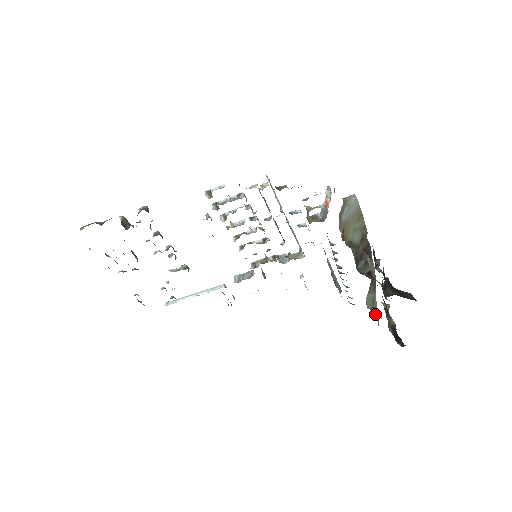
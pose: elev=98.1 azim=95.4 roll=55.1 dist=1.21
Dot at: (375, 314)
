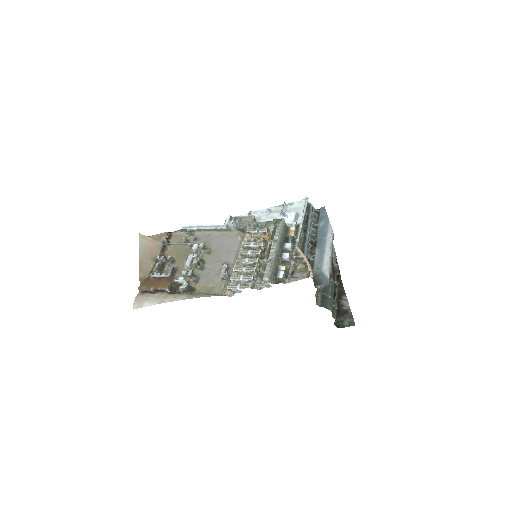
Dot at: occluded
